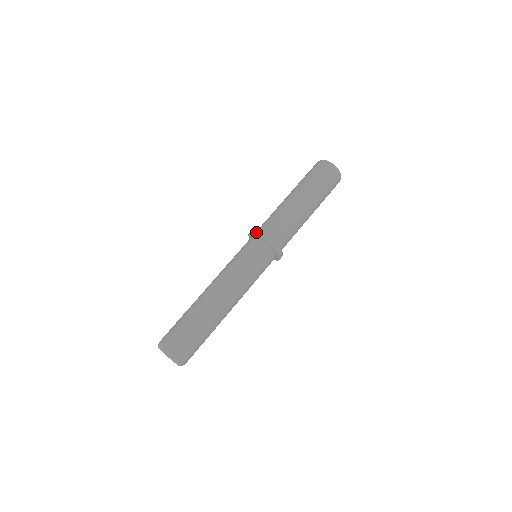
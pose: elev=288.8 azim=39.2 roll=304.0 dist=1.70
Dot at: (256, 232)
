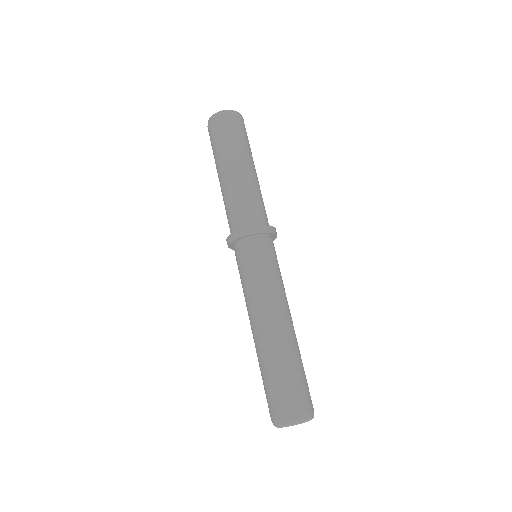
Dot at: (228, 240)
